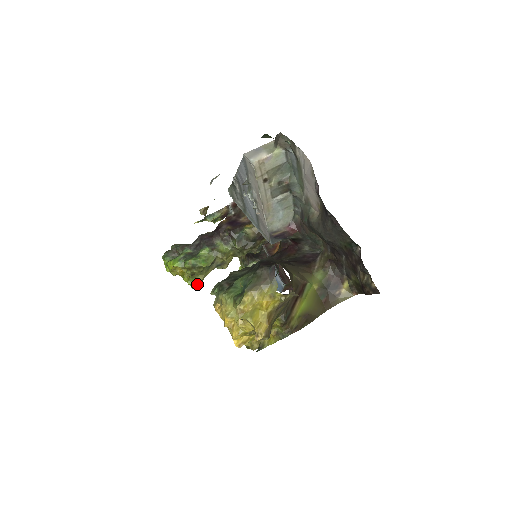
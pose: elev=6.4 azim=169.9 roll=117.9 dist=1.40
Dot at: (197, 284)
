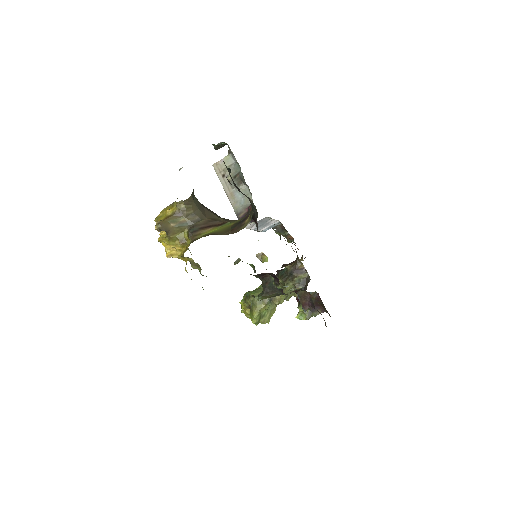
Dot at: (253, 316)
